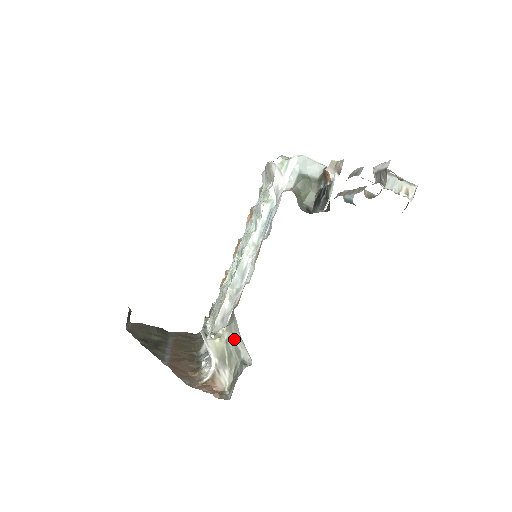
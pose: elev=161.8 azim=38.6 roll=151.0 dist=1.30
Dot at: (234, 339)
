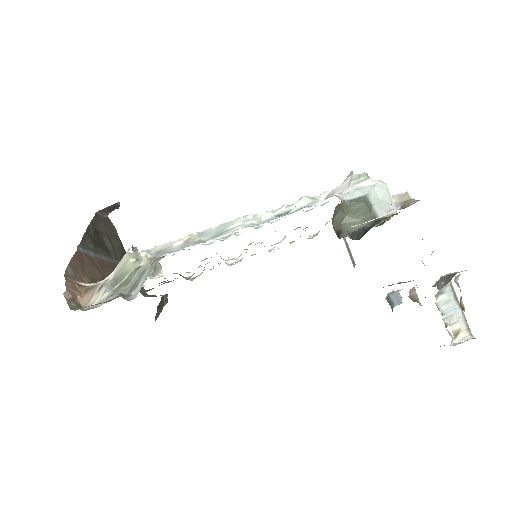
Dot at: (146, 272)
